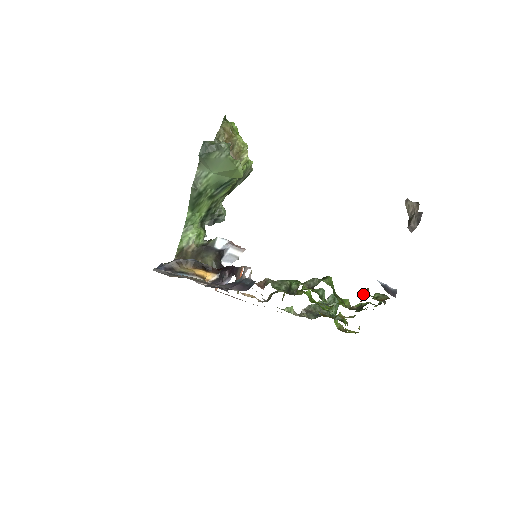
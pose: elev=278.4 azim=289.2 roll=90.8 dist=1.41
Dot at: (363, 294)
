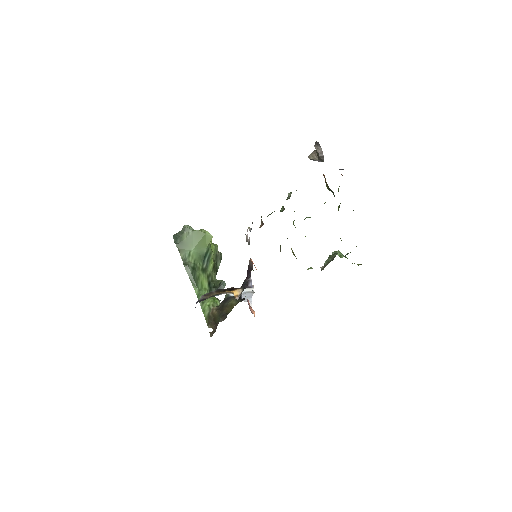
Dot at: (327, 187)
